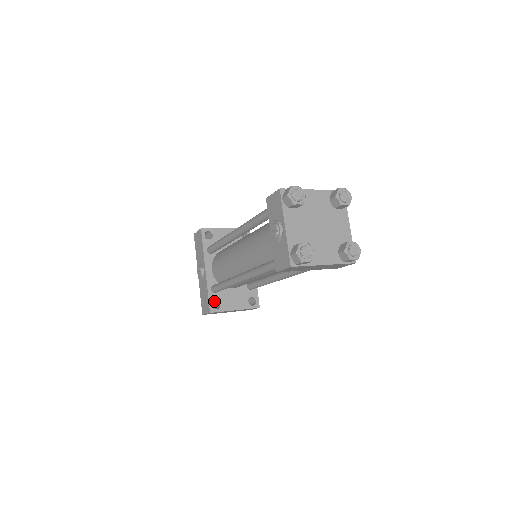
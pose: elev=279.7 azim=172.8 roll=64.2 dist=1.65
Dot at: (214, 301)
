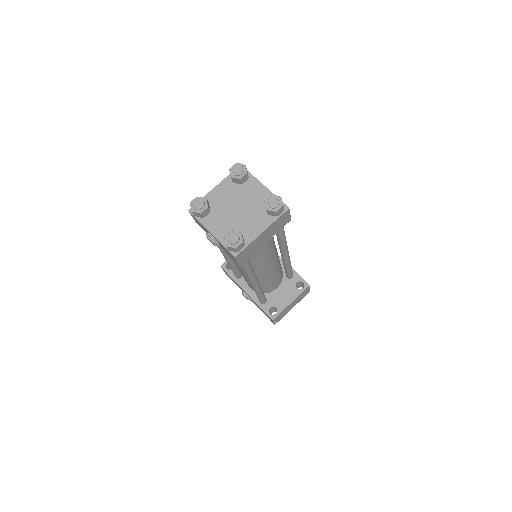
Dot at: (272, 309)
